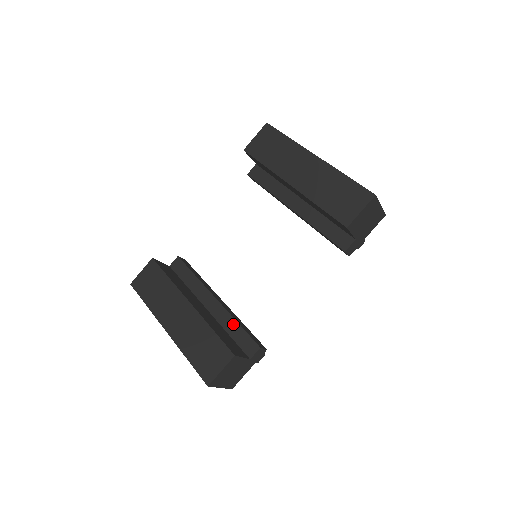
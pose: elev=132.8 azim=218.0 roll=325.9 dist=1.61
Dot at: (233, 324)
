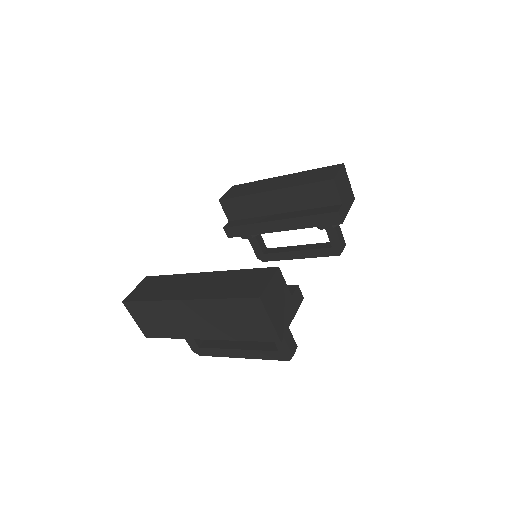
Dot at: occluded
